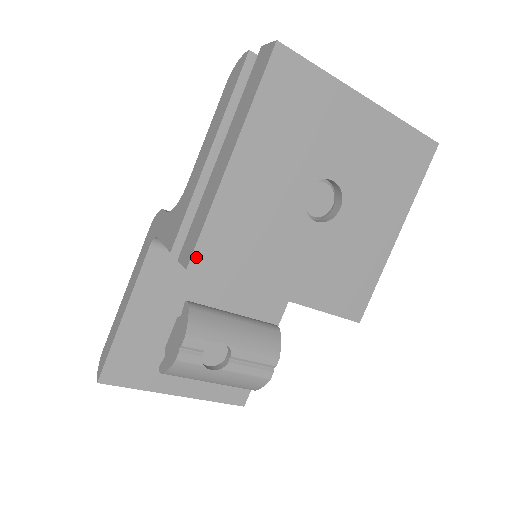
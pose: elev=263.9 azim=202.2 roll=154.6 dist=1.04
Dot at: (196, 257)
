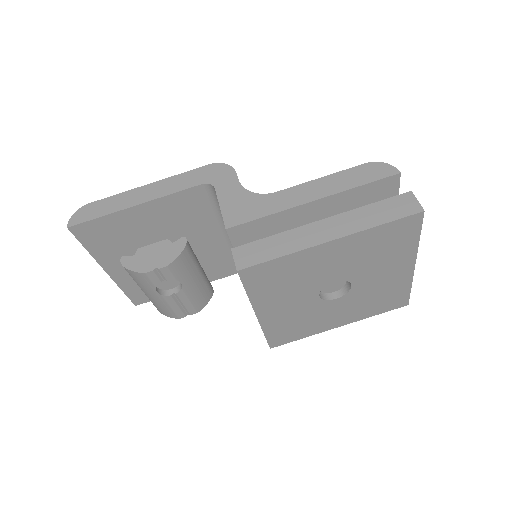
Dot at: (250, 269)
